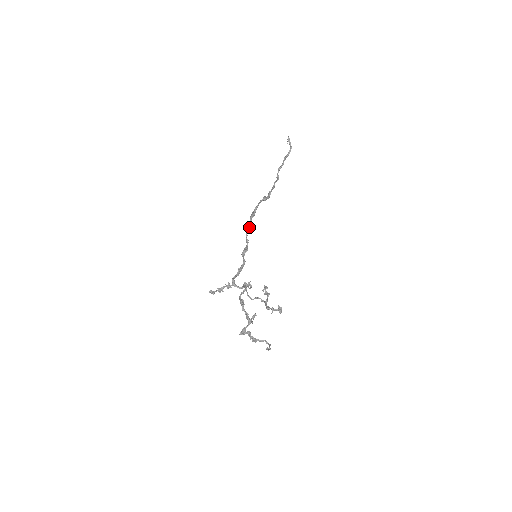
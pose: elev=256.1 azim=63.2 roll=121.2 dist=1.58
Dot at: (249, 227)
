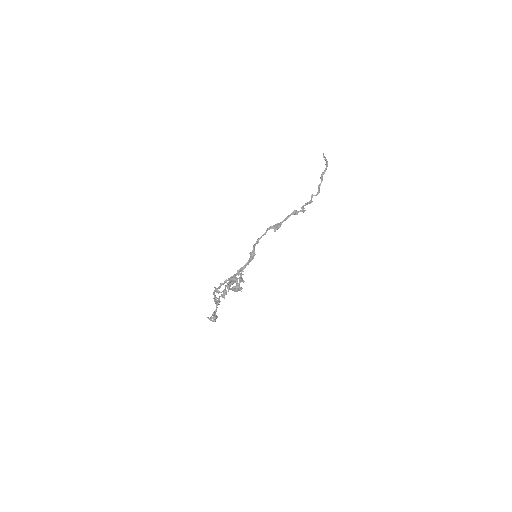
Dot at: (261, 236)
